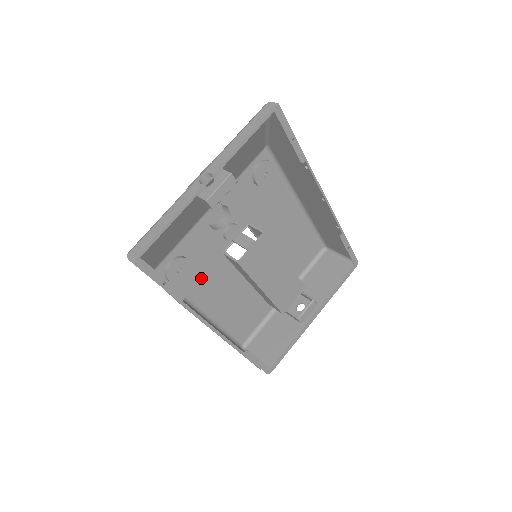
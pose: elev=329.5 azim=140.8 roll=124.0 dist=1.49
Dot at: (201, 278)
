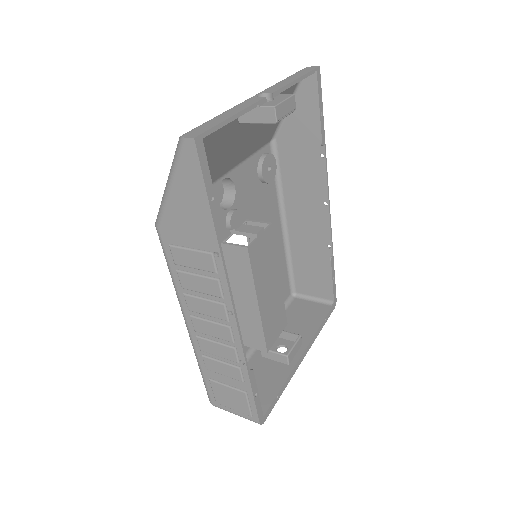
Dot at: occluded
